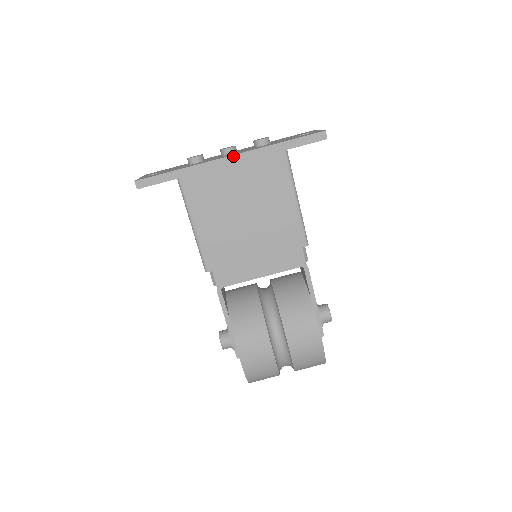
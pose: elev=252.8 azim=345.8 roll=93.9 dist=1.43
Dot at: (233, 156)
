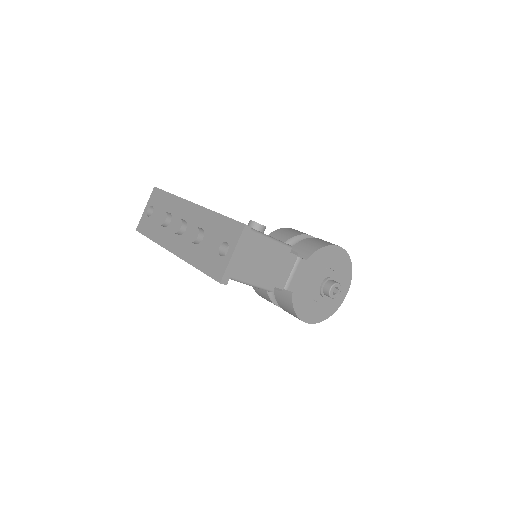
Dot at: (174, 254)
